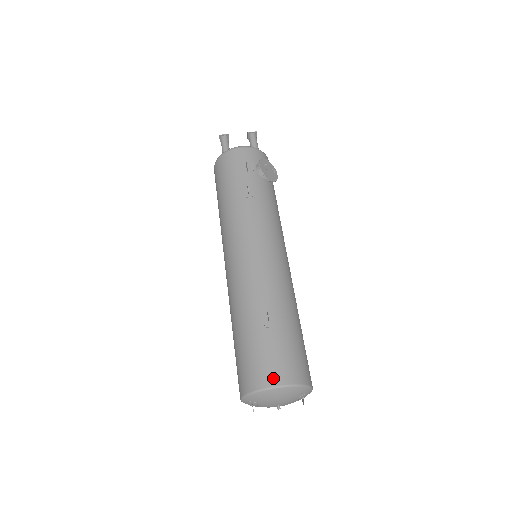
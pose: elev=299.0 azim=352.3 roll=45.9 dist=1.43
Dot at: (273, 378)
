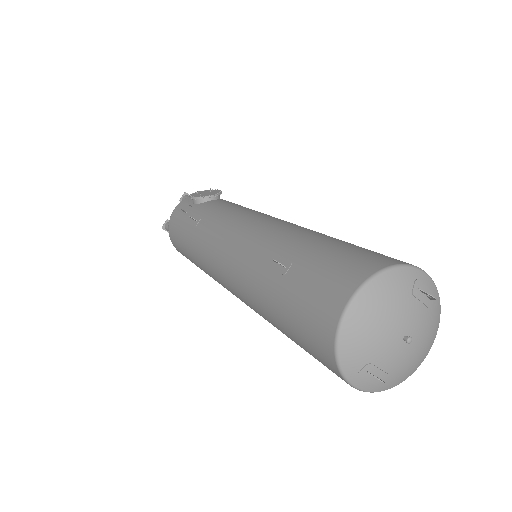
Dot at: (335, 302)
